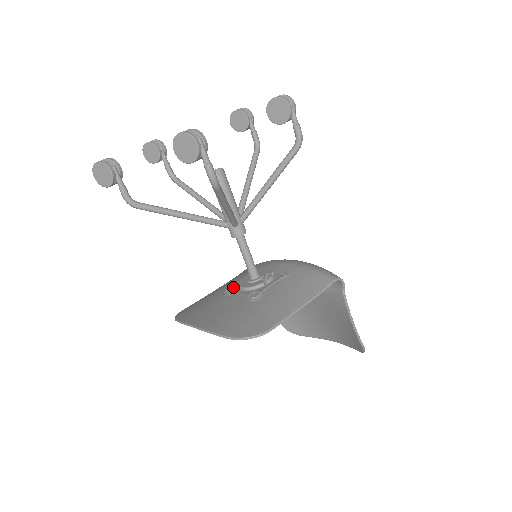
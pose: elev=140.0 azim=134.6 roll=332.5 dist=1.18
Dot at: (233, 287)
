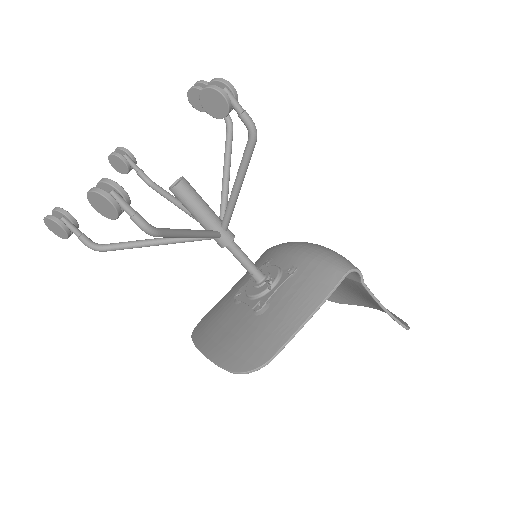
Dot at: (242, 292)
